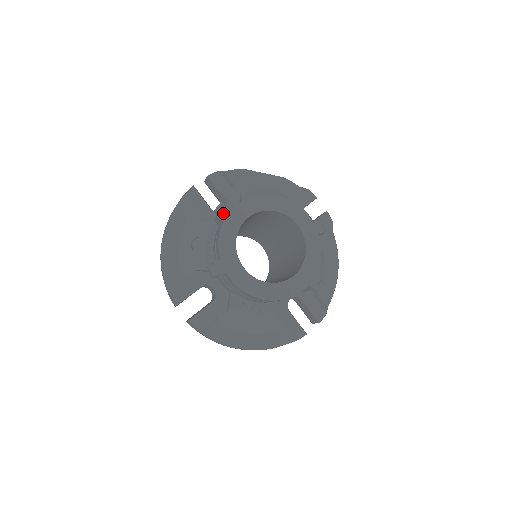
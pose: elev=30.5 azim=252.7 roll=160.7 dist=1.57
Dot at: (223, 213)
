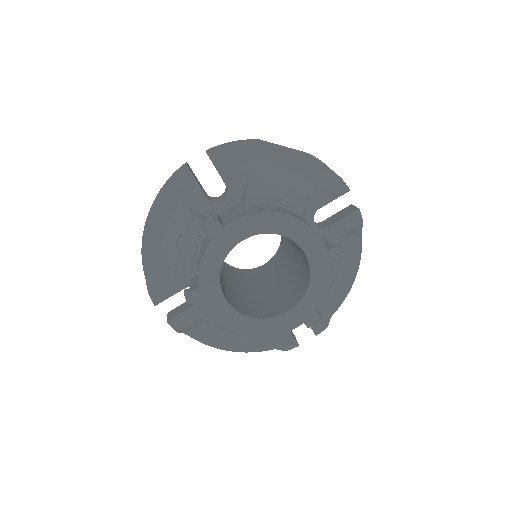
Dot at: (209, 234)
